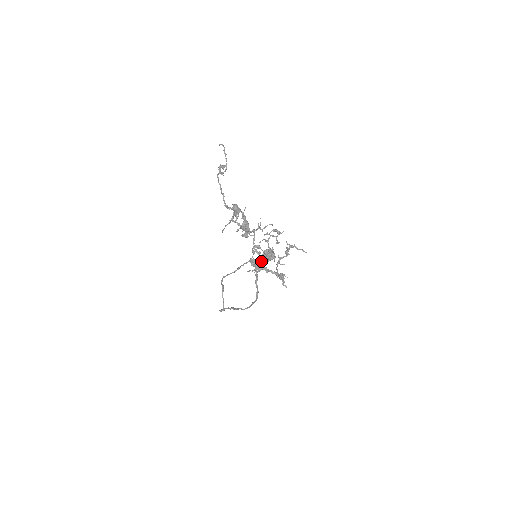
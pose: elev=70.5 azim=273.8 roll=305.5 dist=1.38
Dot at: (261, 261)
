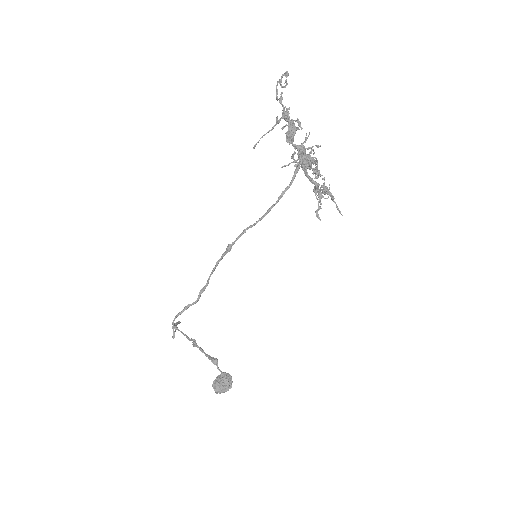
Dot at: (305, 155)
